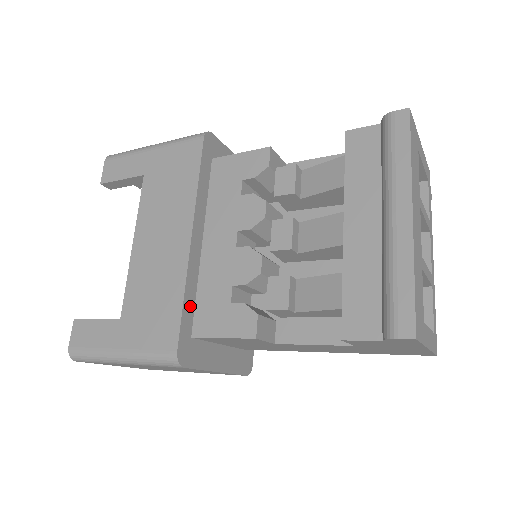
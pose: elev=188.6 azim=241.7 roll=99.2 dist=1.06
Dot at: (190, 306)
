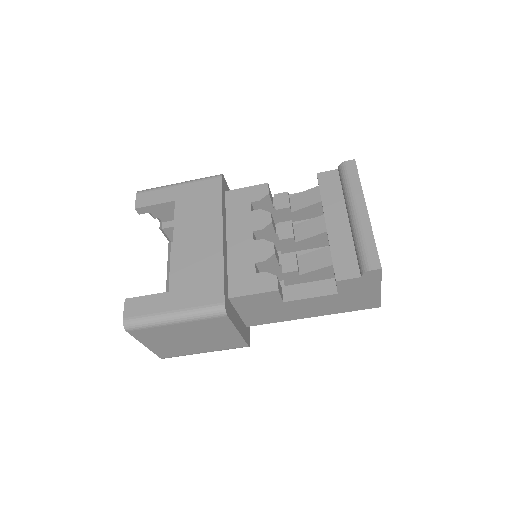
Dot at: (226, 278)
